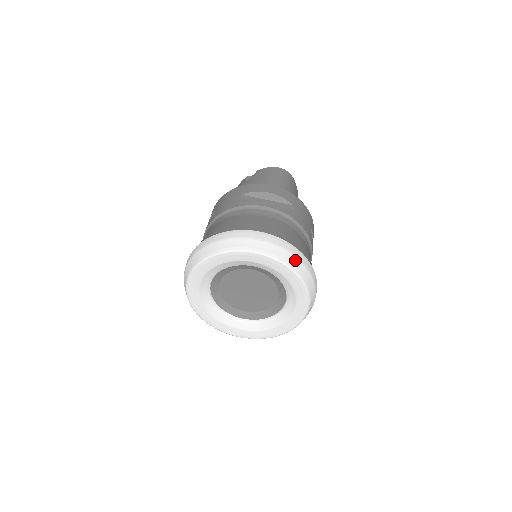
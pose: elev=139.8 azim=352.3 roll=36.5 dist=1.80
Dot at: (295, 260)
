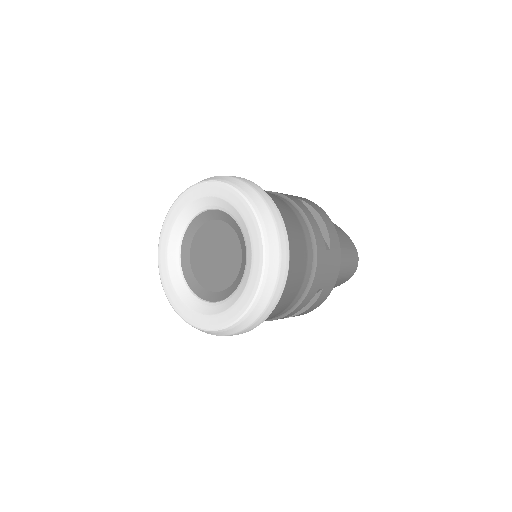
Dot at: (214, 177)
